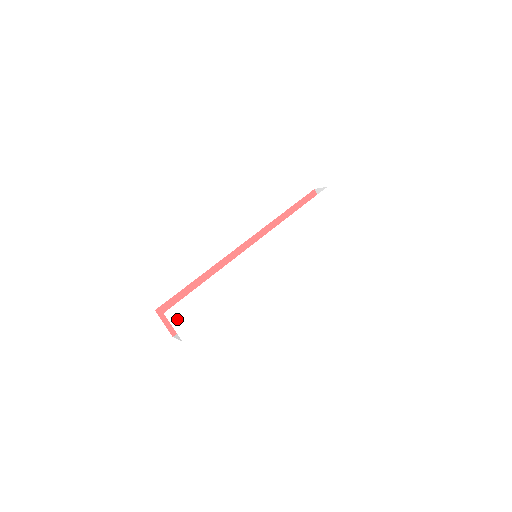
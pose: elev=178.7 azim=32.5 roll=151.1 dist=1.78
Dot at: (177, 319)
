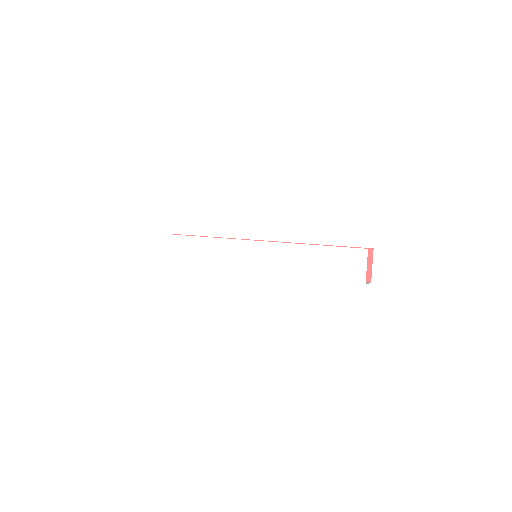
Dot at: (165, 245)
